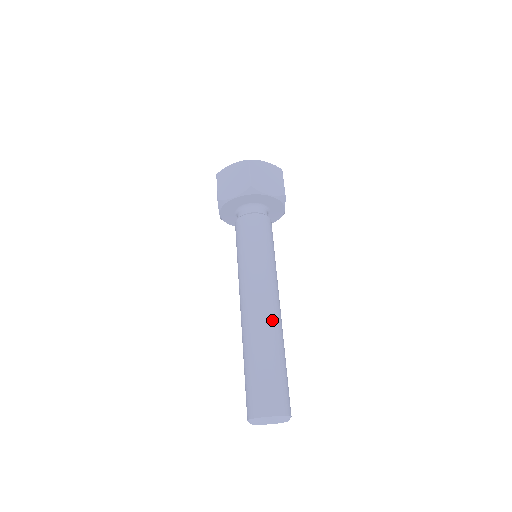
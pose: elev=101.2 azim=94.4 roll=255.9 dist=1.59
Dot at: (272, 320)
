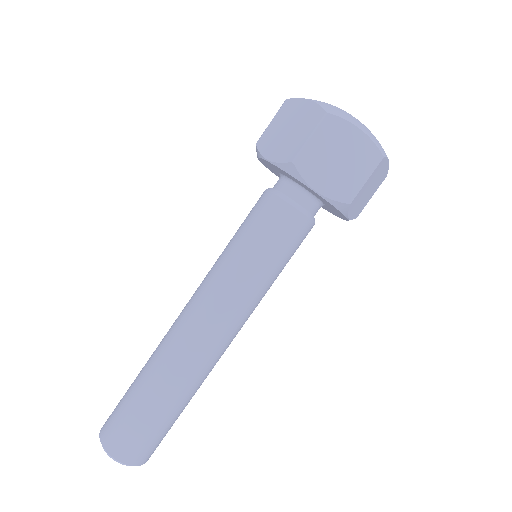
Dot at: (192, 359)
